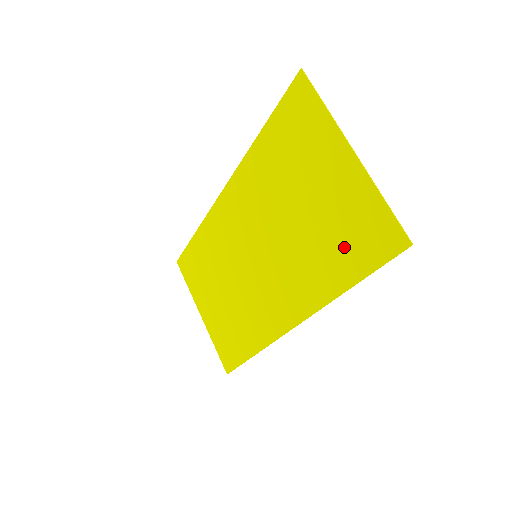
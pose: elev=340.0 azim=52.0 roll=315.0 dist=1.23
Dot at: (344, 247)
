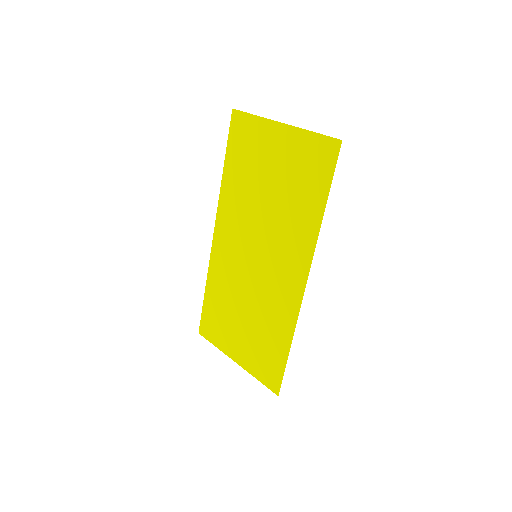
Dot at: (307, 184)
